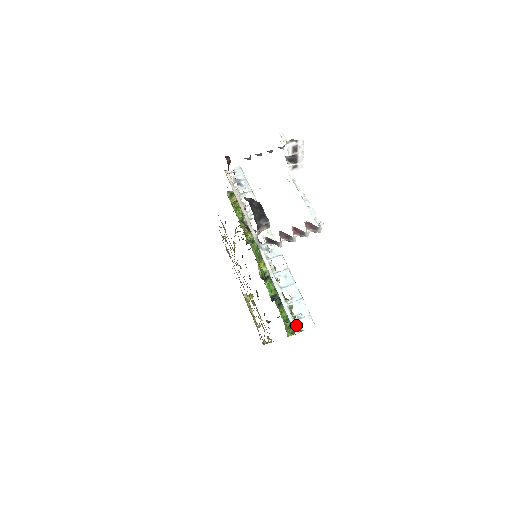
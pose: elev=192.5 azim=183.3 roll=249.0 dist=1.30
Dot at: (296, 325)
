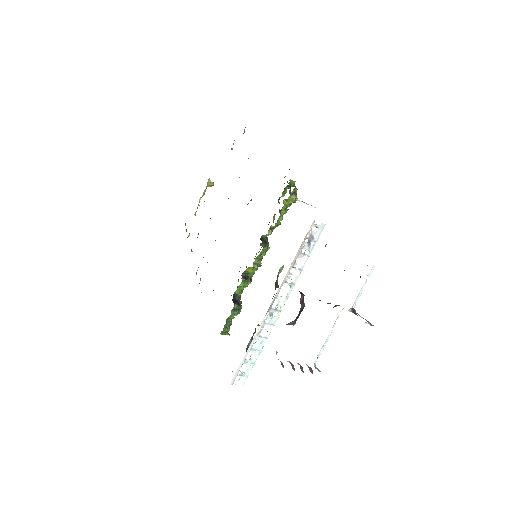
Dot at: occluded
